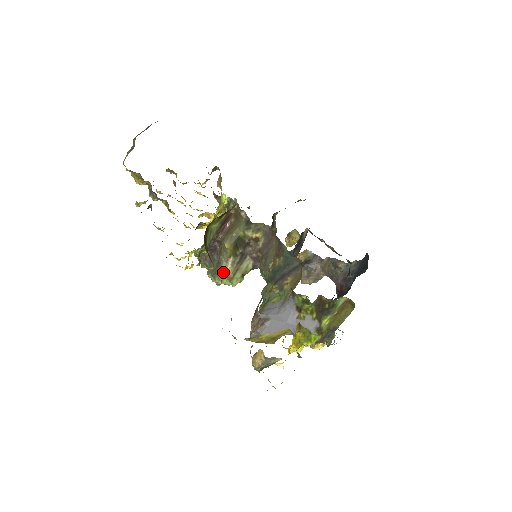
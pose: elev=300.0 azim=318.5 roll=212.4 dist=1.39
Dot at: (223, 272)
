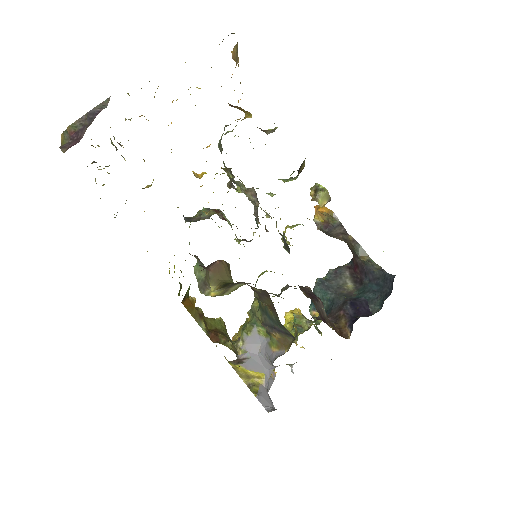
Dot at: (209, 294)
